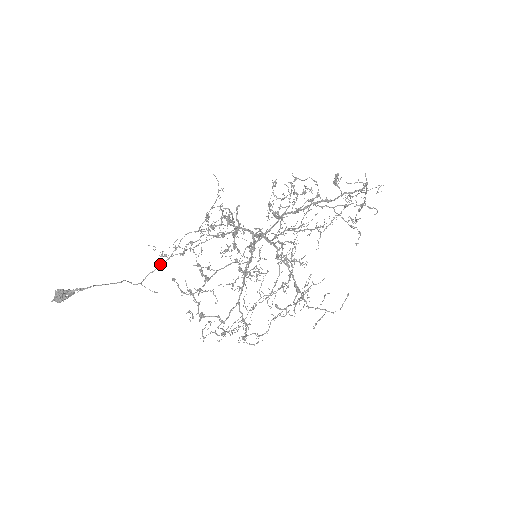
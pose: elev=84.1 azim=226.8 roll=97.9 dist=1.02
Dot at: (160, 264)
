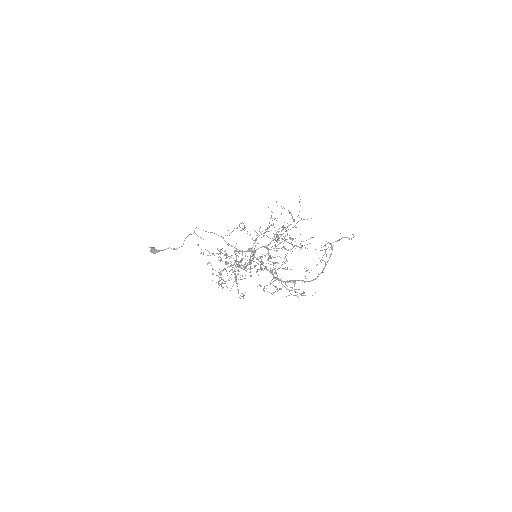
Dot at: occluded
